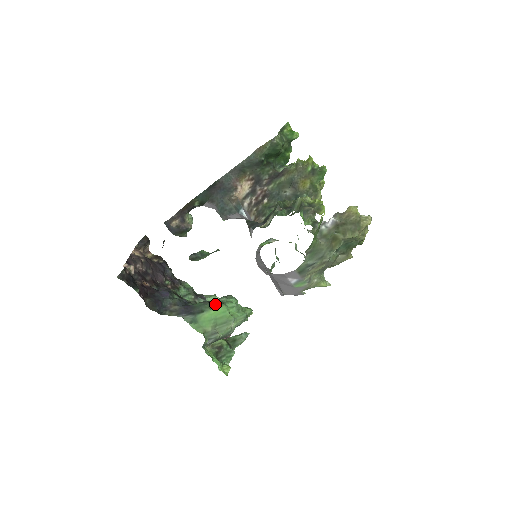
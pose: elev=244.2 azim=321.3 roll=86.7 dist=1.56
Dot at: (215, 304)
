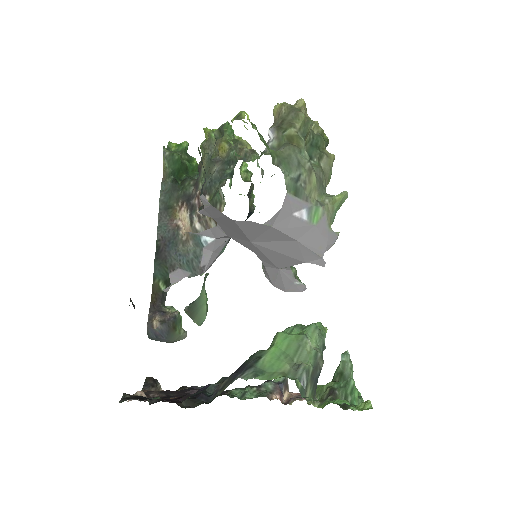
Dot at: occluded
